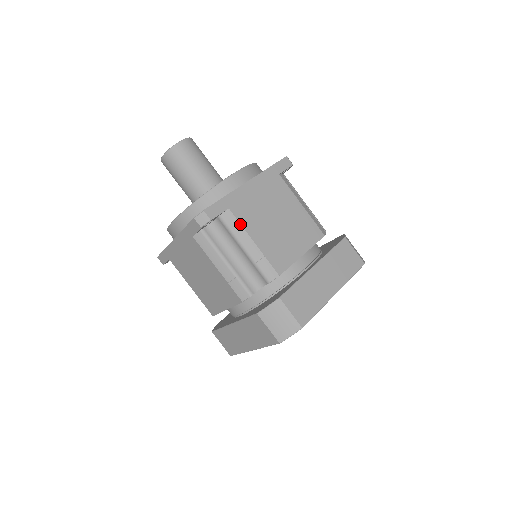
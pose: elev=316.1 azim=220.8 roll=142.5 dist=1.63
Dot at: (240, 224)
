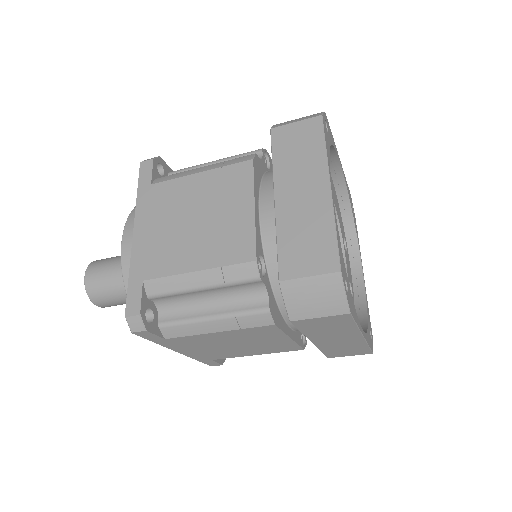
Dot at: (167, 277)
